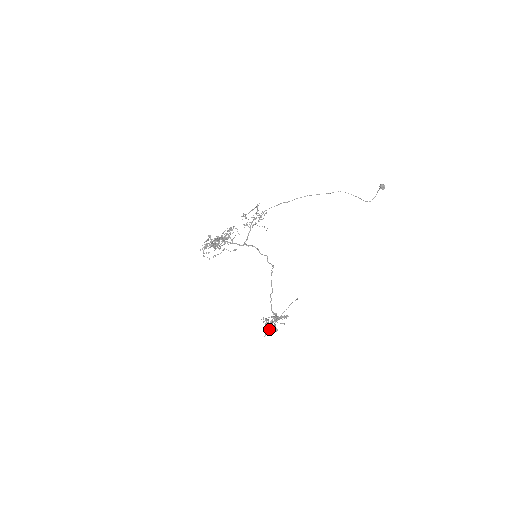
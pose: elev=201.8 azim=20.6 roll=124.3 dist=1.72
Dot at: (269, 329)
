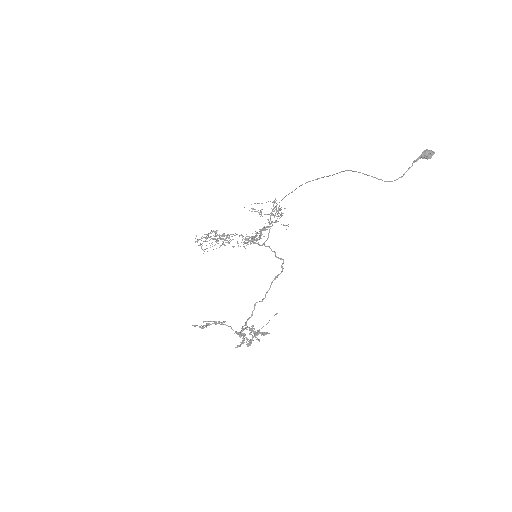
Dot at: (242, 341)
